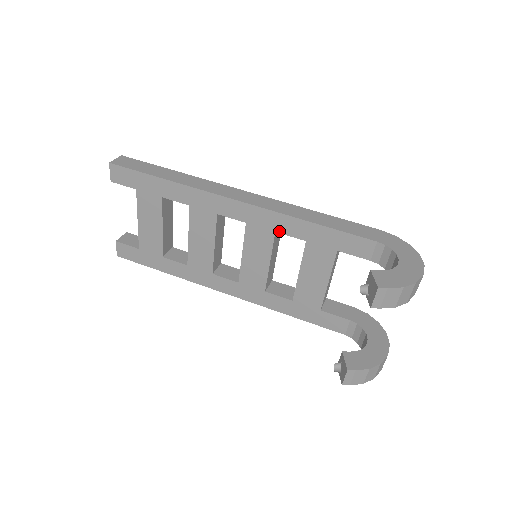
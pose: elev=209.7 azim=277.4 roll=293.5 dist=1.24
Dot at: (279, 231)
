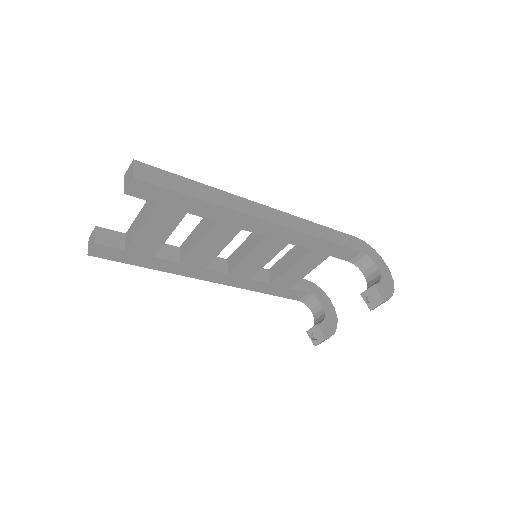
Dot at: (292, 243)
